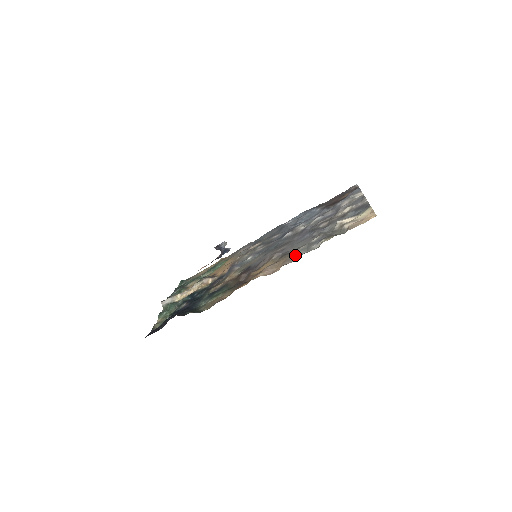
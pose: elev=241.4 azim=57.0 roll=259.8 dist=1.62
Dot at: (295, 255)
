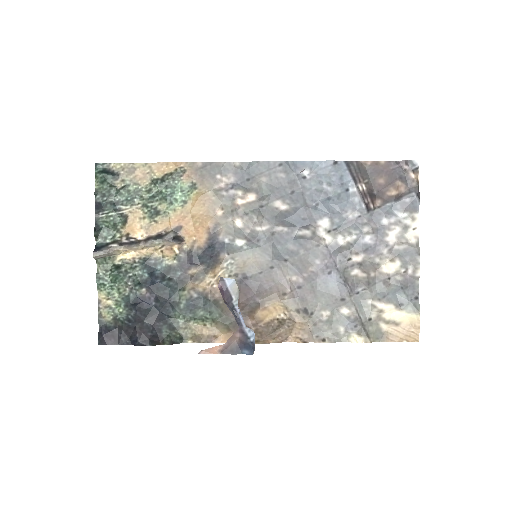
Dot at: (317, 328)
